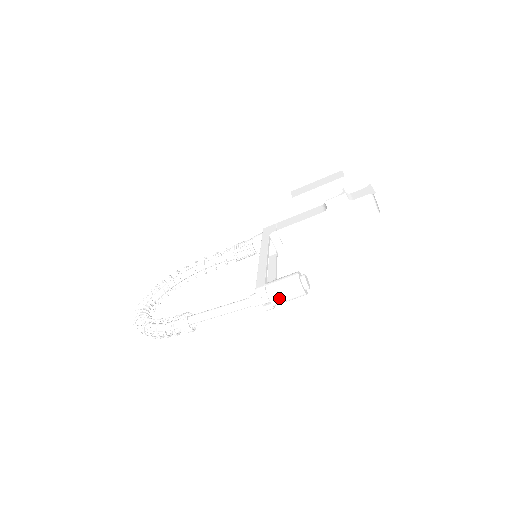
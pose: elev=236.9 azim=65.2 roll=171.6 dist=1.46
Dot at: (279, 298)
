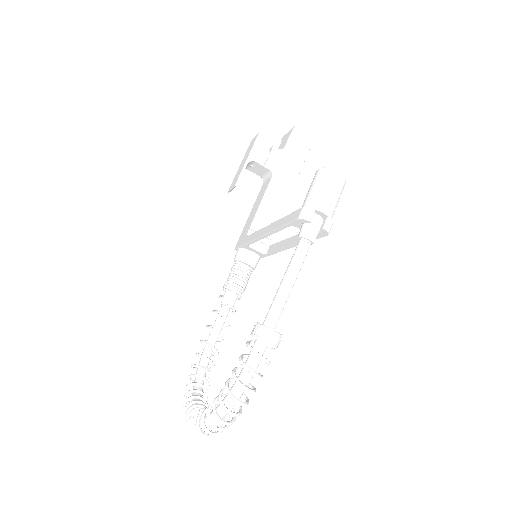
Dot at: (328, 202)
